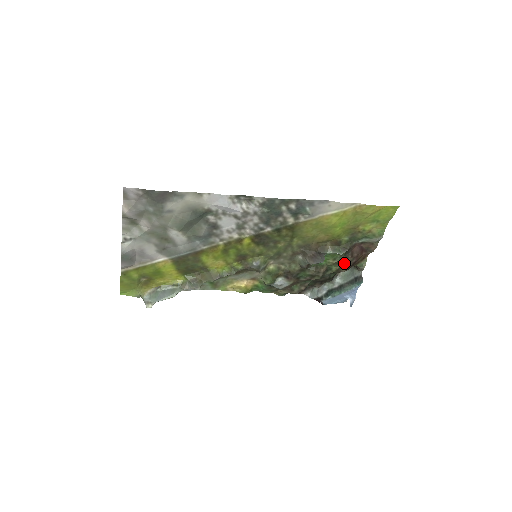
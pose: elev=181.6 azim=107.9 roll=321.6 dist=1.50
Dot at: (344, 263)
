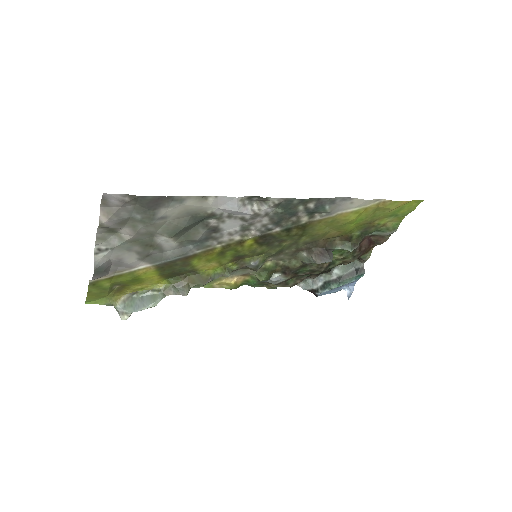
Dot at: (350, 258)
